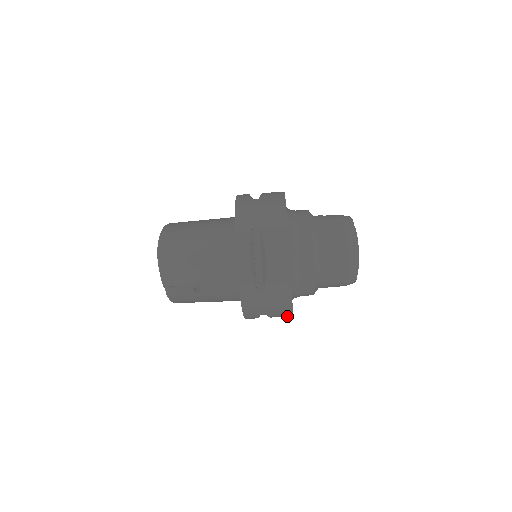
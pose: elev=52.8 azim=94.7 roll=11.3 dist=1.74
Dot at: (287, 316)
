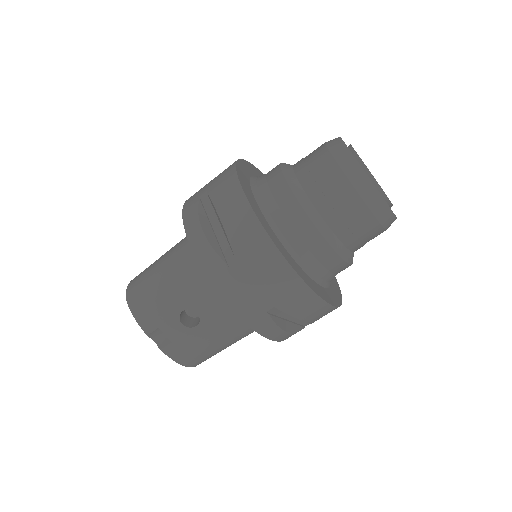
Dot at: (313, 301)
